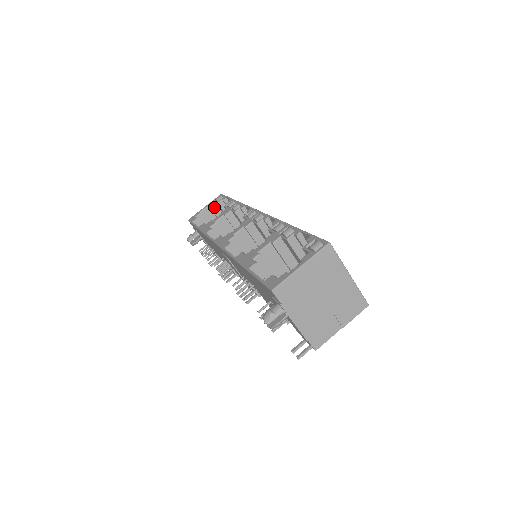
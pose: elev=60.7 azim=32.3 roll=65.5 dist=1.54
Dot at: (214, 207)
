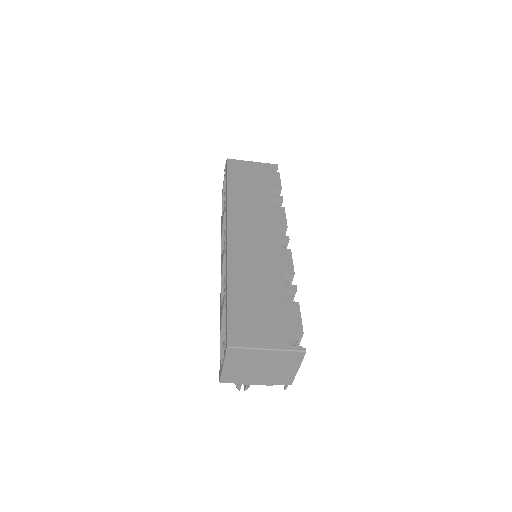
Dot at: occluded
